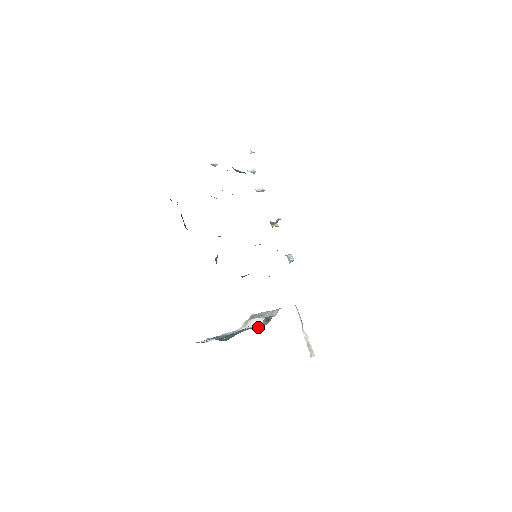
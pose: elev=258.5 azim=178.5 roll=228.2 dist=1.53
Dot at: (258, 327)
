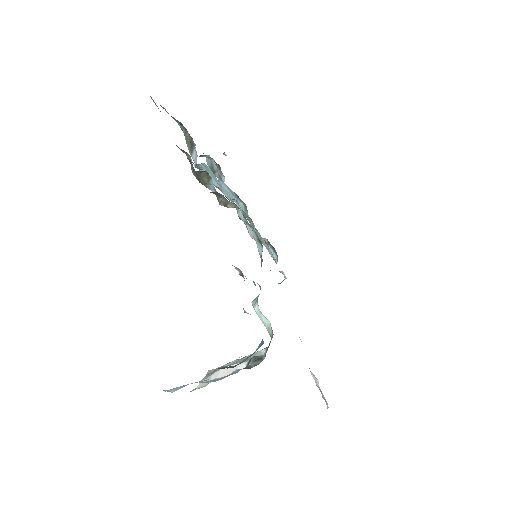
Dot at: occluded
